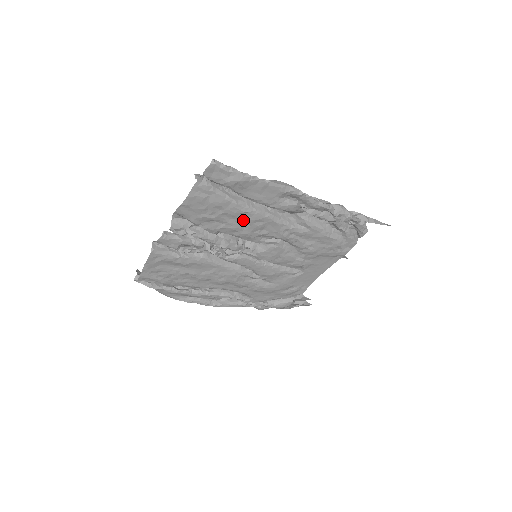
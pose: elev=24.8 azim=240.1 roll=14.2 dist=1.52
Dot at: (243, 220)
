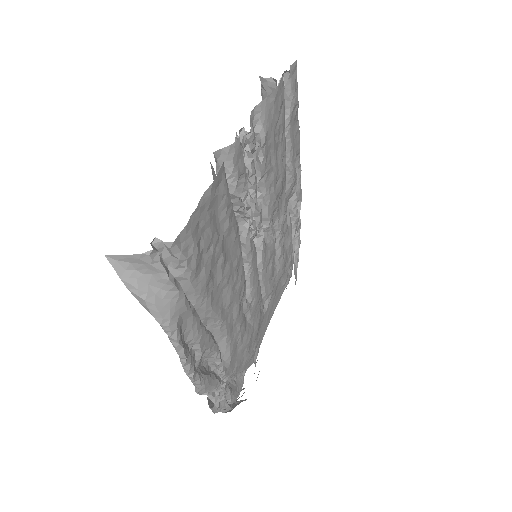
Dot at: (281, 168)
